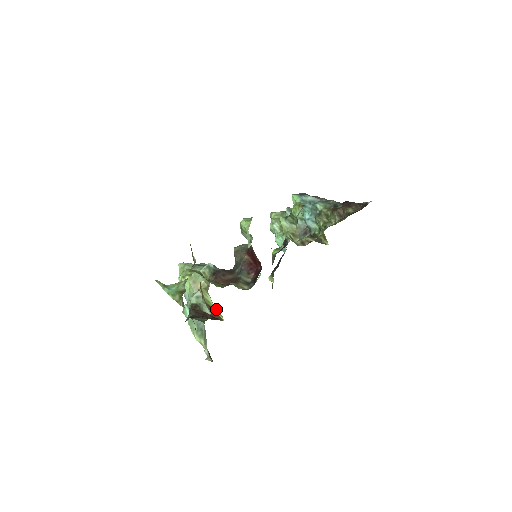
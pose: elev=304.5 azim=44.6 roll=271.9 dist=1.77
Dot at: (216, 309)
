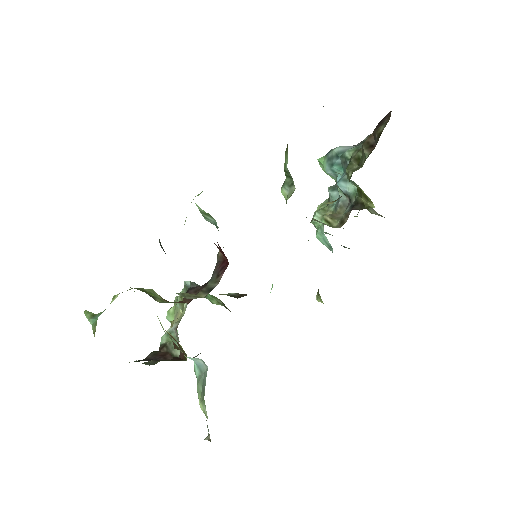
Dot at: (179, 344)
